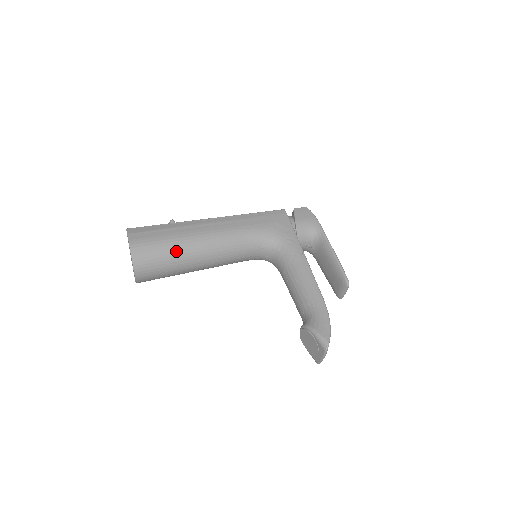
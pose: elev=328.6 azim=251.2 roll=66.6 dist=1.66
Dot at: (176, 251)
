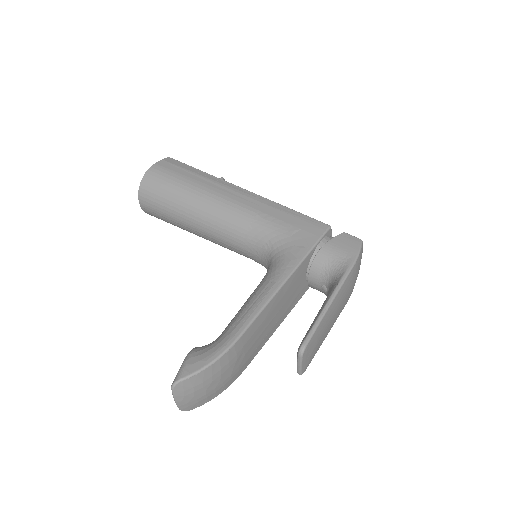
Dot at: (179, 195)
